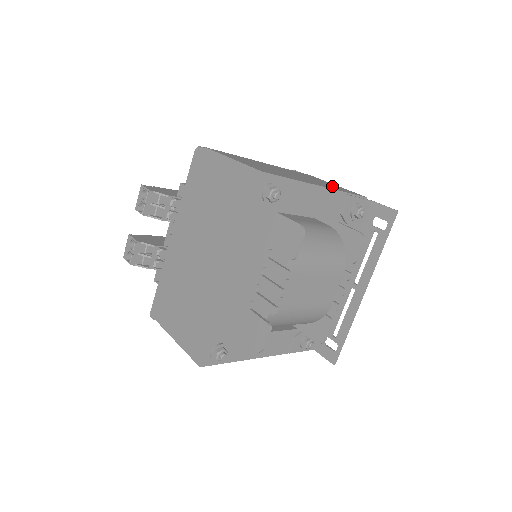
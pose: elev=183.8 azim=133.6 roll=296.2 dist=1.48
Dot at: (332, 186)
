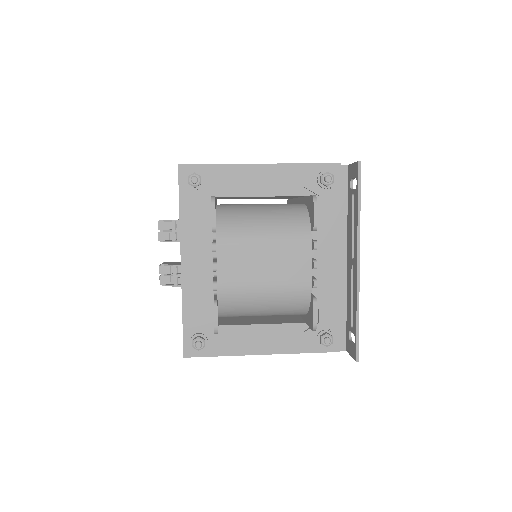
Dot at: occluded
